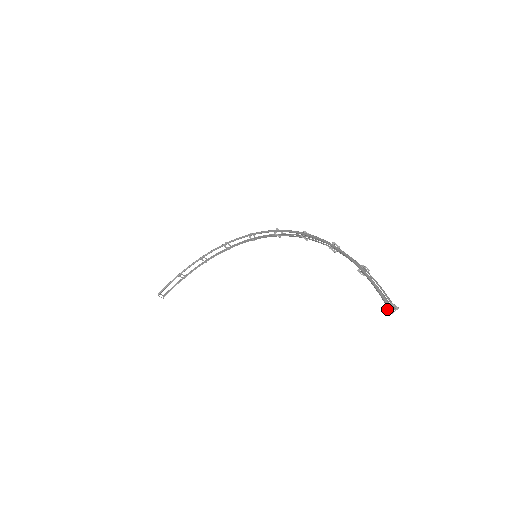
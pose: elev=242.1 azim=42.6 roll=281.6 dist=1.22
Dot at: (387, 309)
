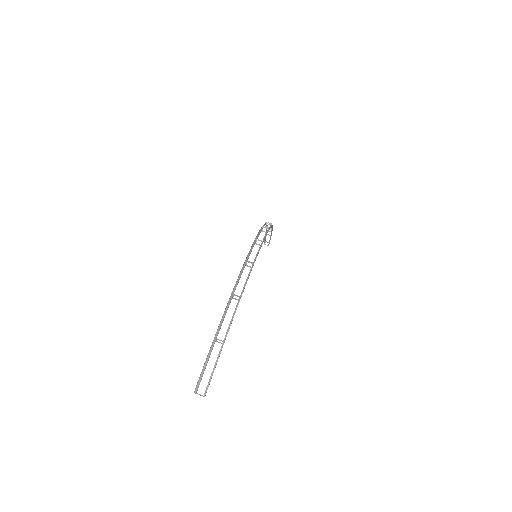
Dot at: (198, 394)
